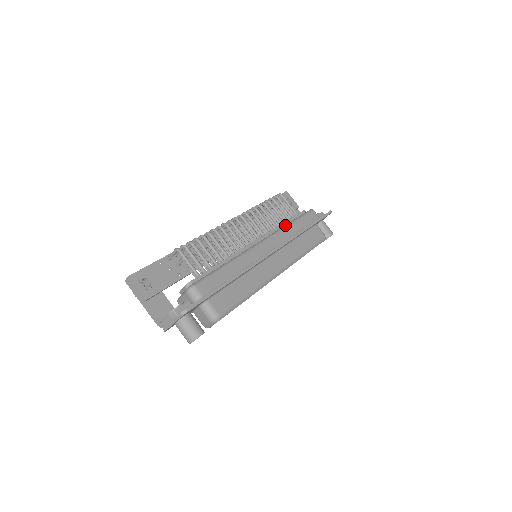
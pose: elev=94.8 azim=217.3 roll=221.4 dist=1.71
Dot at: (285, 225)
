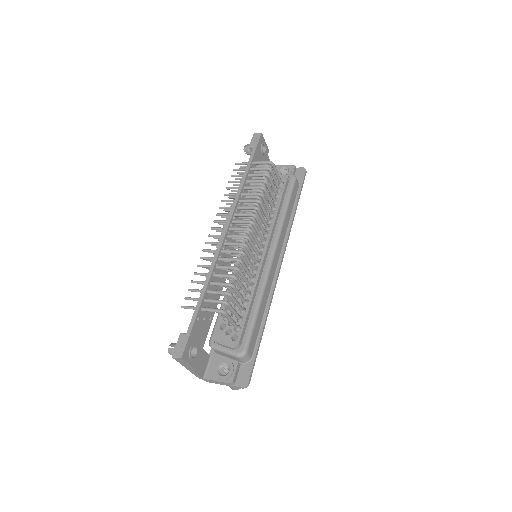
Dot at: (283, 216)
